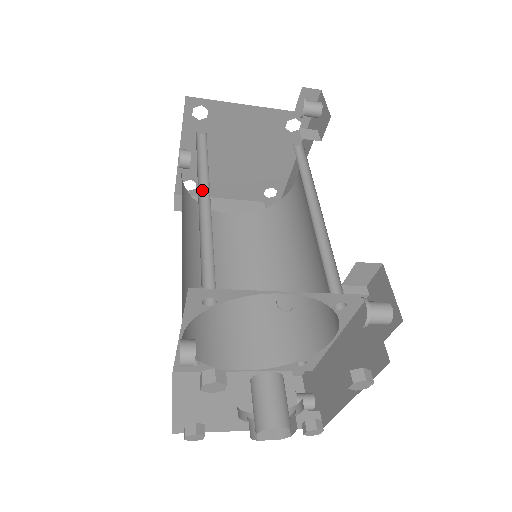
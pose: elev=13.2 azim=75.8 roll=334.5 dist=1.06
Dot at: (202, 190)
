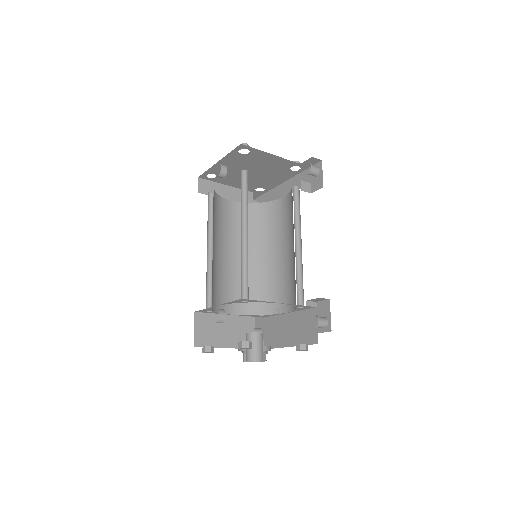
Dot at: (242, 220)
